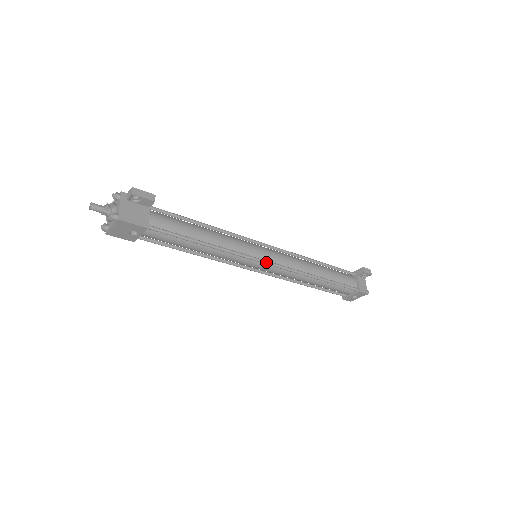
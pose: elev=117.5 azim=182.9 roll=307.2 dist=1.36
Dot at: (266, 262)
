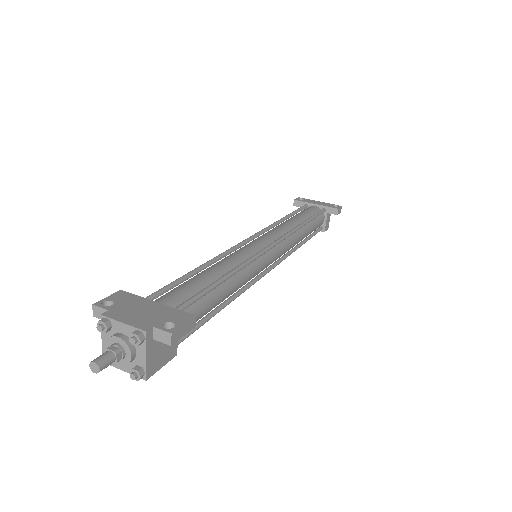
Dot at: (269, 271)
